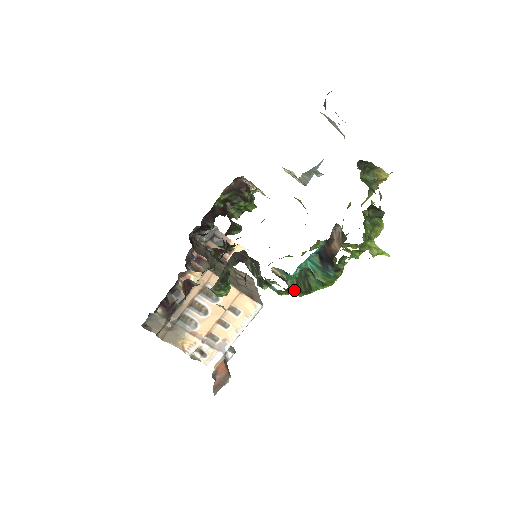
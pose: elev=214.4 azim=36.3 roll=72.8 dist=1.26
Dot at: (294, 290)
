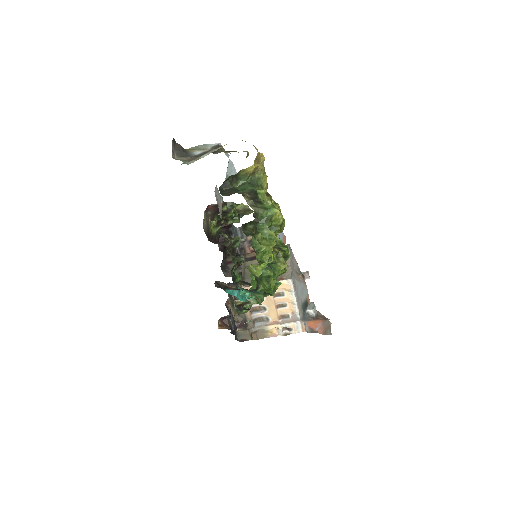
Dot at: occluded
